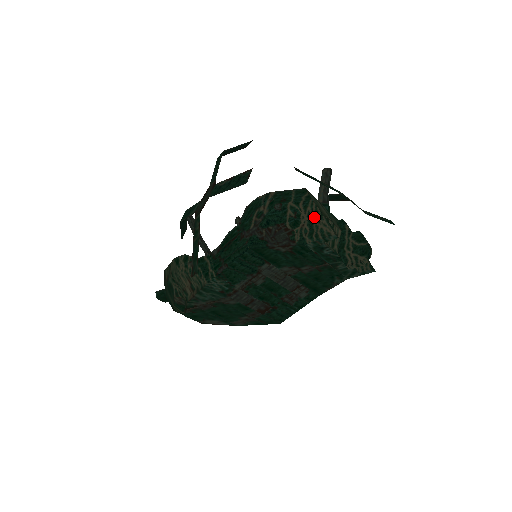
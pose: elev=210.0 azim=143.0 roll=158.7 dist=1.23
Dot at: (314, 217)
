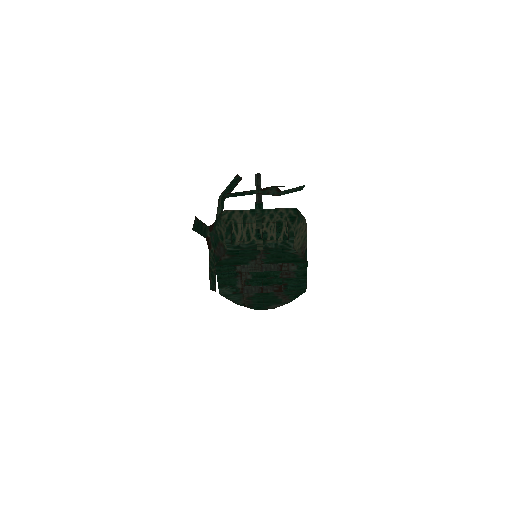
Dot at: (225, 229)
